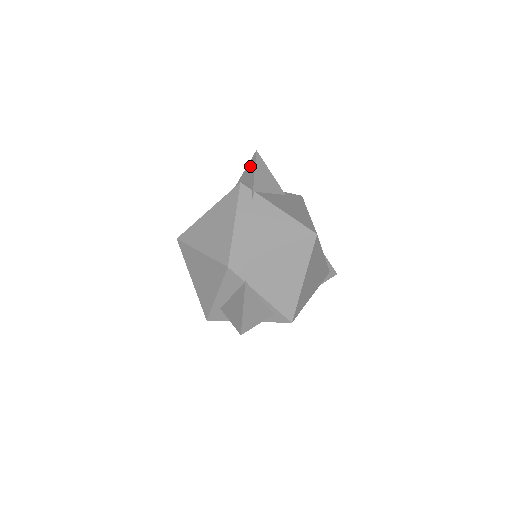
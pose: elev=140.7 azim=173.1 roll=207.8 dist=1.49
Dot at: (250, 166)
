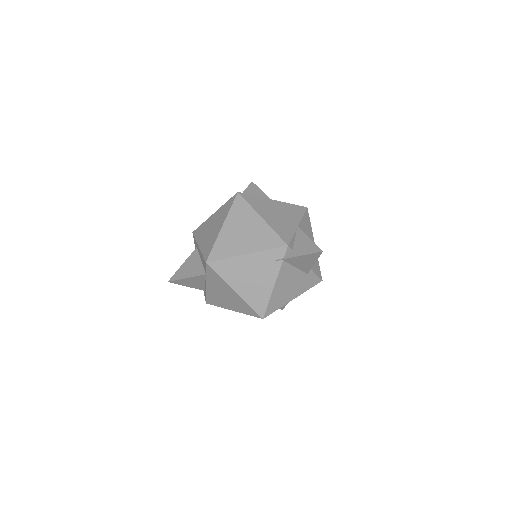
Dot at: (310, 247)
